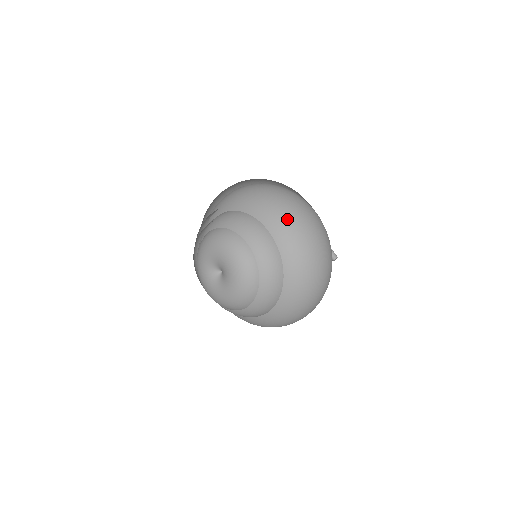
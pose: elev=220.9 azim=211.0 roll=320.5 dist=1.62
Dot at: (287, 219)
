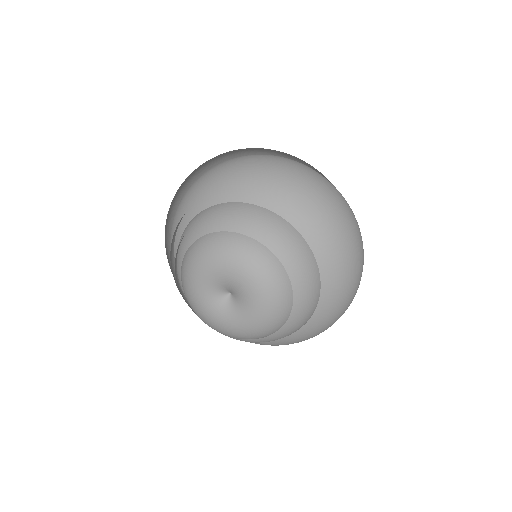
Dot at: (319, 209)
